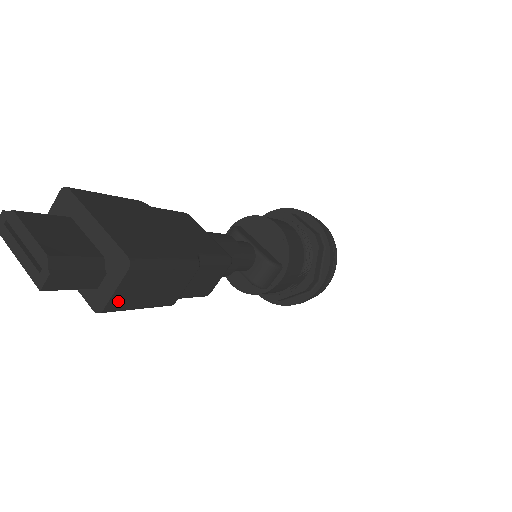
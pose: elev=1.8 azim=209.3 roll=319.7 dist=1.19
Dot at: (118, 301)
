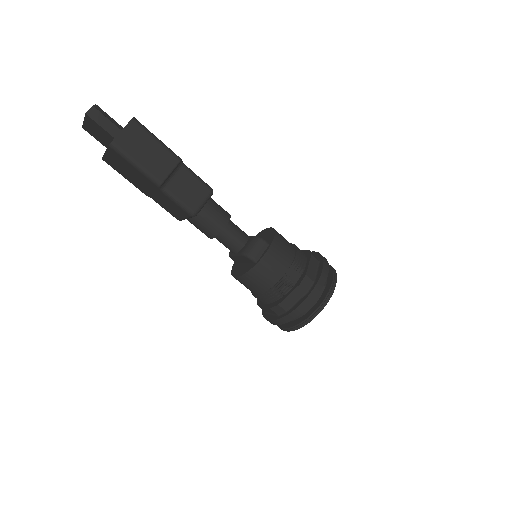
Dot at: (123, 141)
